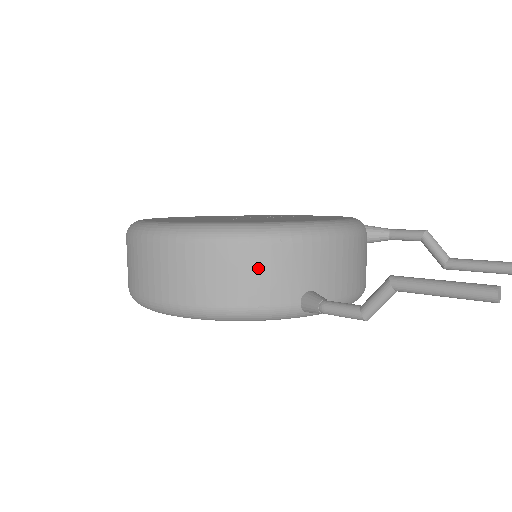
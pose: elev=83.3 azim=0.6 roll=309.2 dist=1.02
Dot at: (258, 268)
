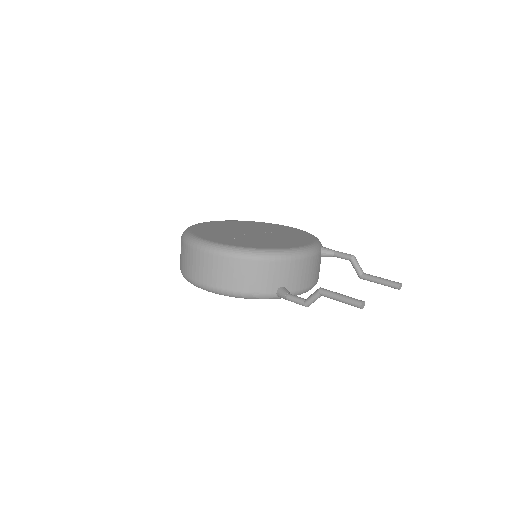
Dot at: (256, 273)
